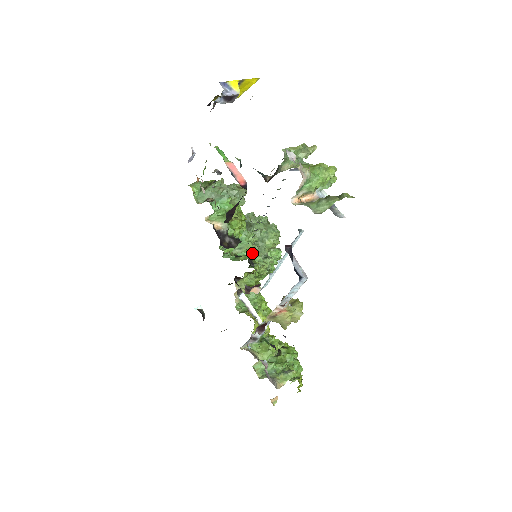
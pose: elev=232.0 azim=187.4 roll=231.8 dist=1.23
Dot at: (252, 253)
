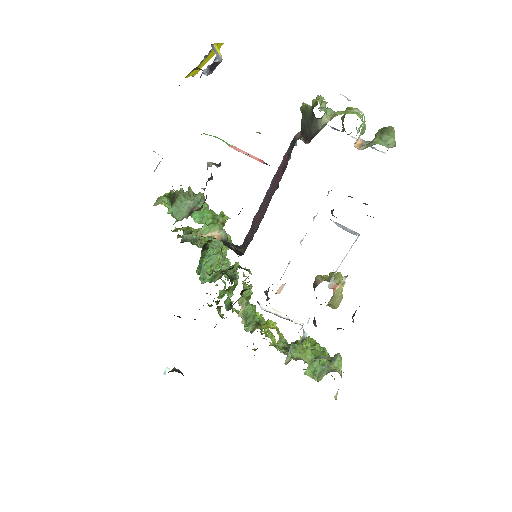
Dot at: (223, 266)
